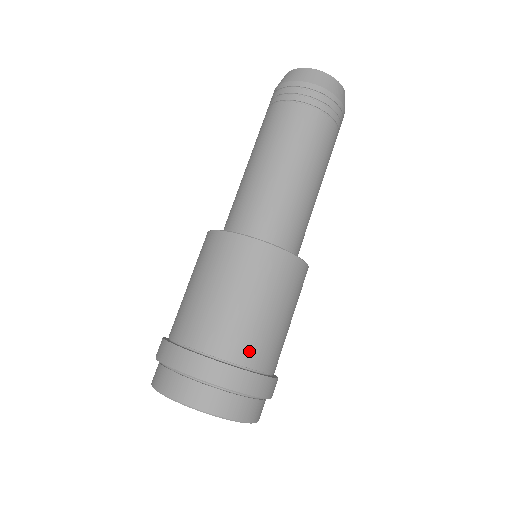
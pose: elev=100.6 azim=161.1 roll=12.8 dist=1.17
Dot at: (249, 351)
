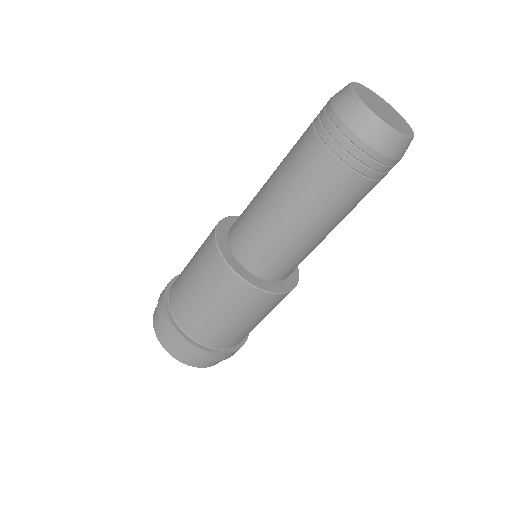
Dot at: (206, 337)
